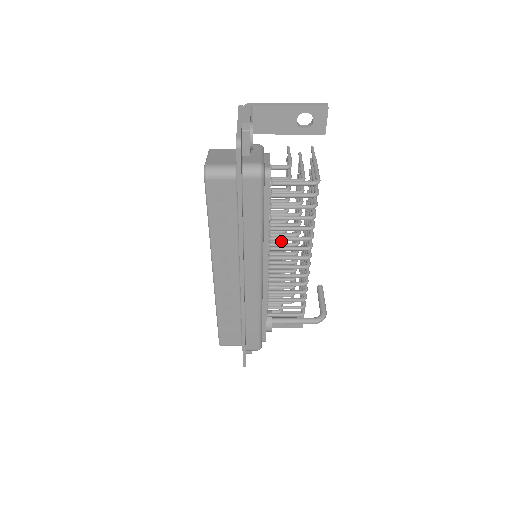
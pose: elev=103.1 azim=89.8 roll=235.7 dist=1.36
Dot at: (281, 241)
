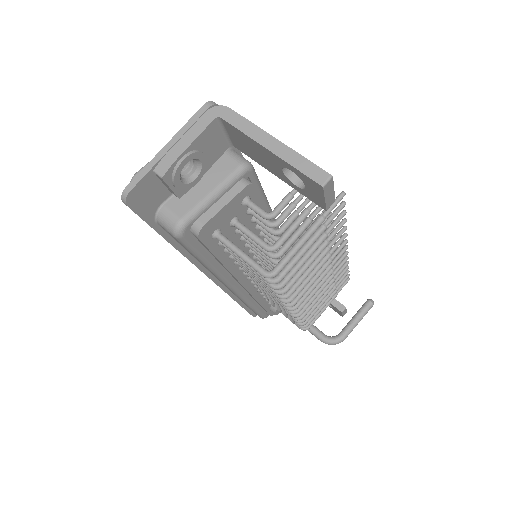
Dot at: occluded
